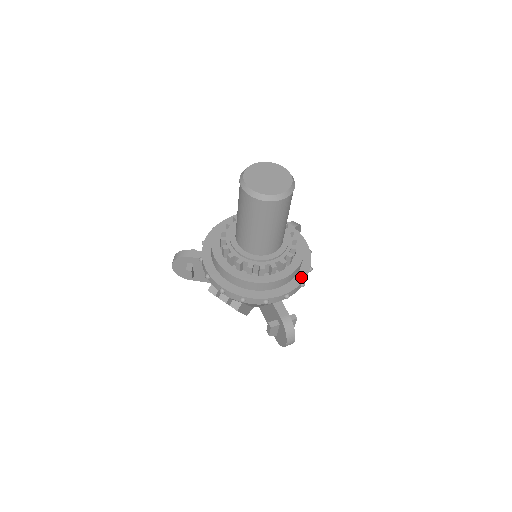
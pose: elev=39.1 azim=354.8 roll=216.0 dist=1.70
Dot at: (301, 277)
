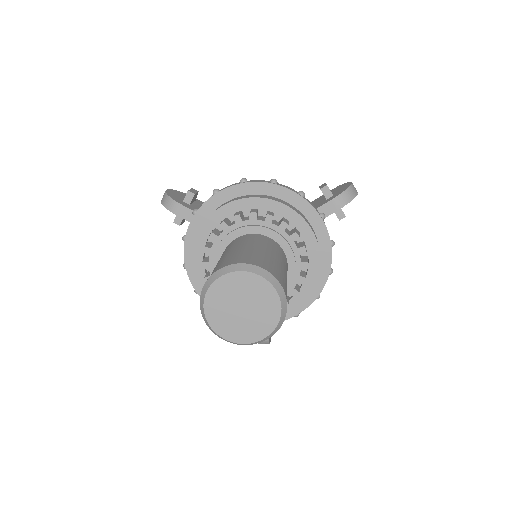
Dot at: (297, 309)
